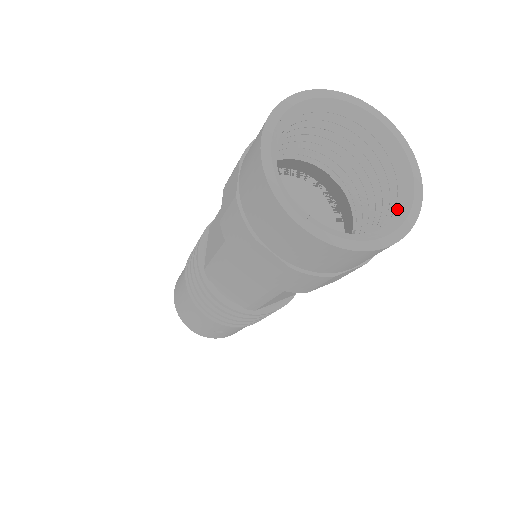
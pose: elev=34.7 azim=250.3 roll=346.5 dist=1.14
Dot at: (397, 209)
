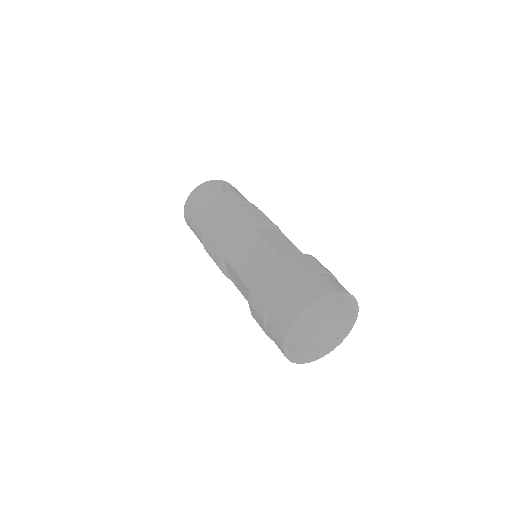
Dot at: (325, 343)
